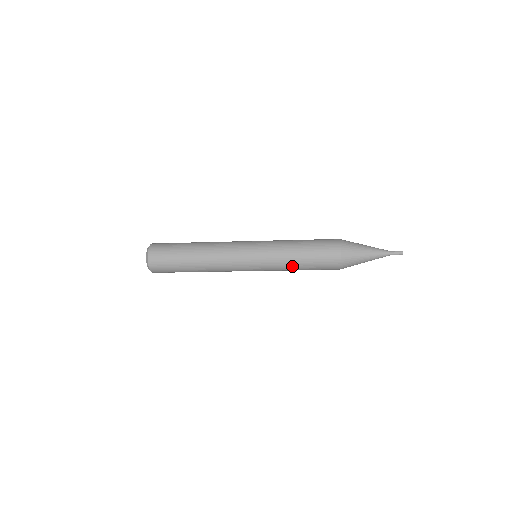
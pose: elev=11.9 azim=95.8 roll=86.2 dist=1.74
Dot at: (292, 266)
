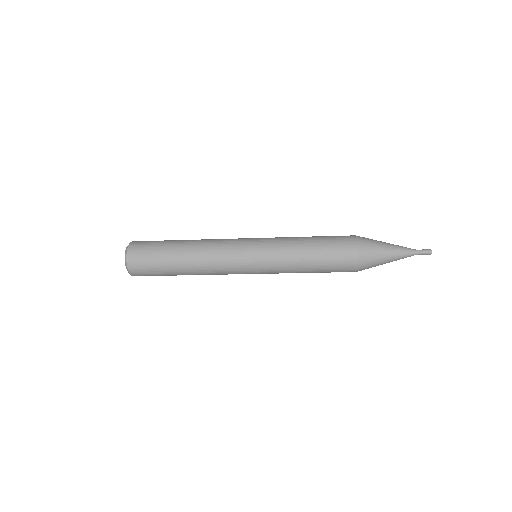
Dot at: (299, 271)
